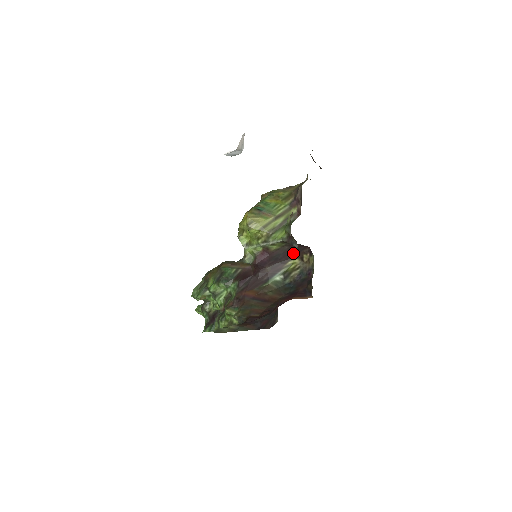
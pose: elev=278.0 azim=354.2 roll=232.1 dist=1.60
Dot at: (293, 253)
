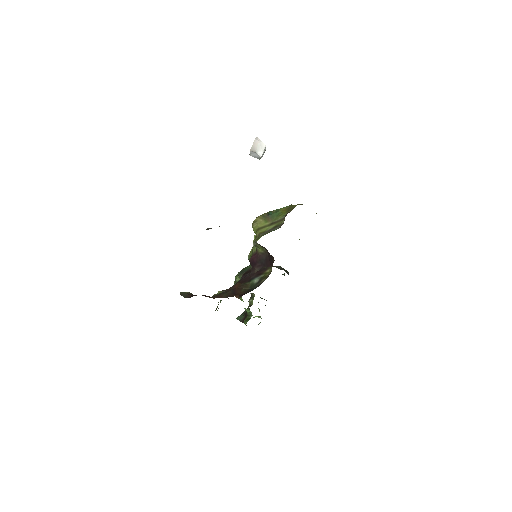
Dot at: (270, 262)
